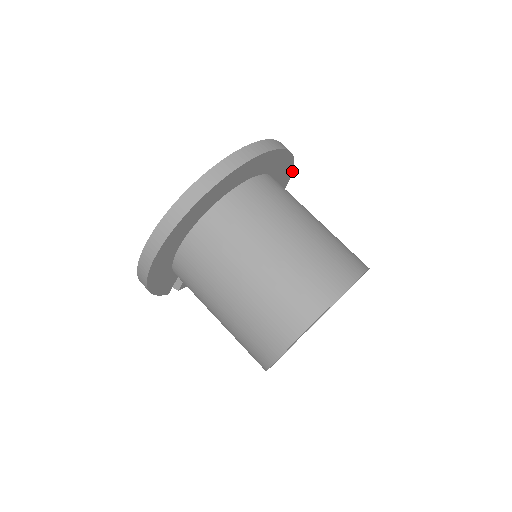
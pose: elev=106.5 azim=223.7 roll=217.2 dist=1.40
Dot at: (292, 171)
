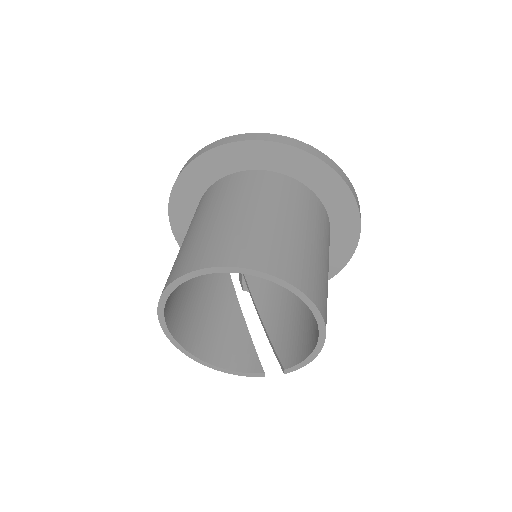
Dot at: (352, 192)
